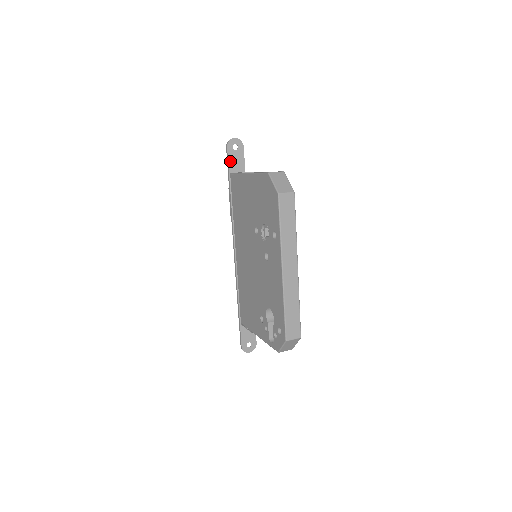
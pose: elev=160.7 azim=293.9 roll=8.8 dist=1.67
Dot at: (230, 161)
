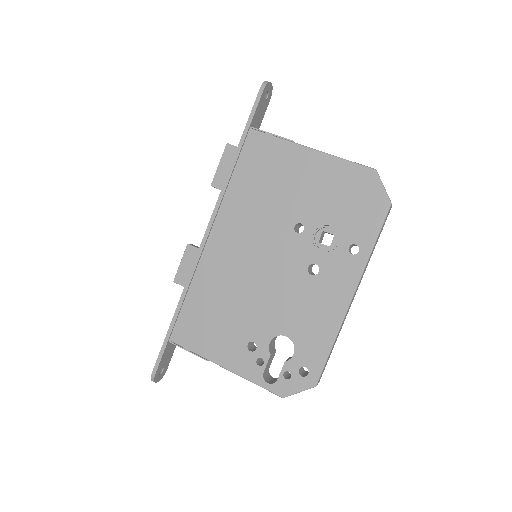
Dot at: (257, 110)
